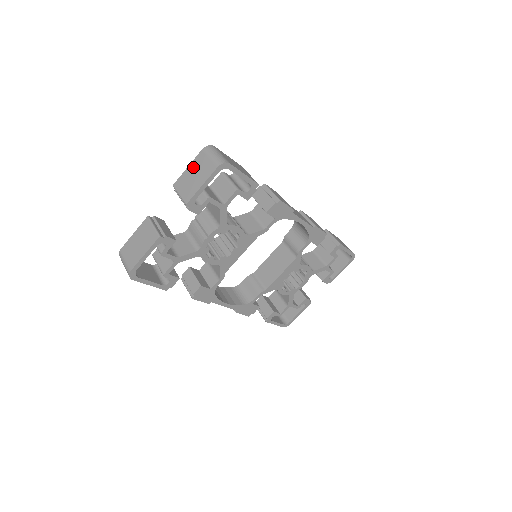
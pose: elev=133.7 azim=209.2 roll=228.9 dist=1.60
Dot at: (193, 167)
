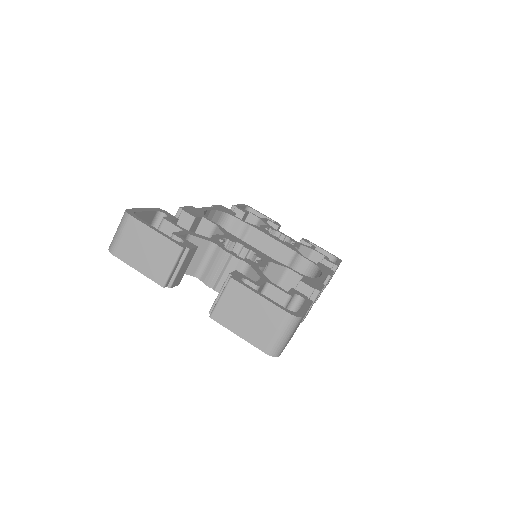
Dot at: (261, 307)
